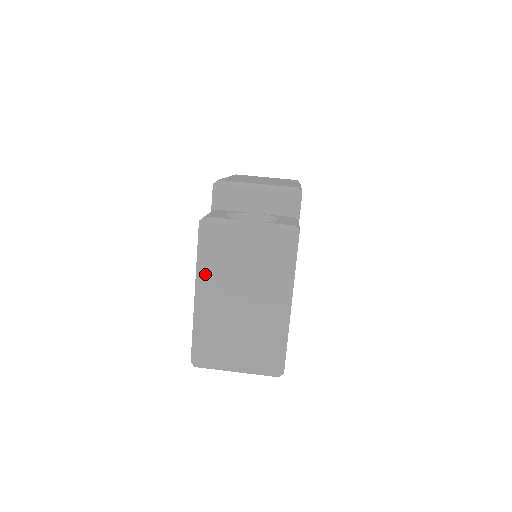
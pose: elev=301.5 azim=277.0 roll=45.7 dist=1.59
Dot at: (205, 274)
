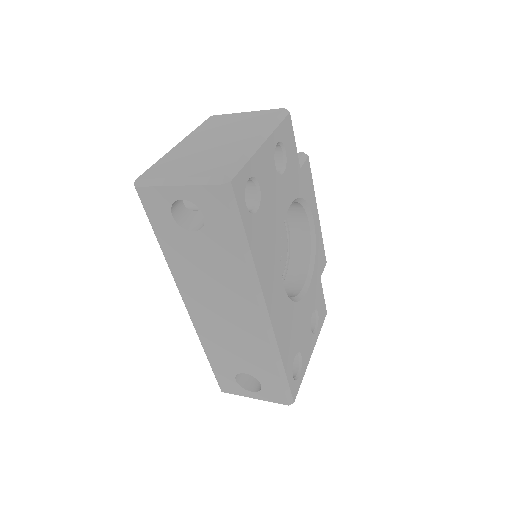
Dot at: (194, 134)
